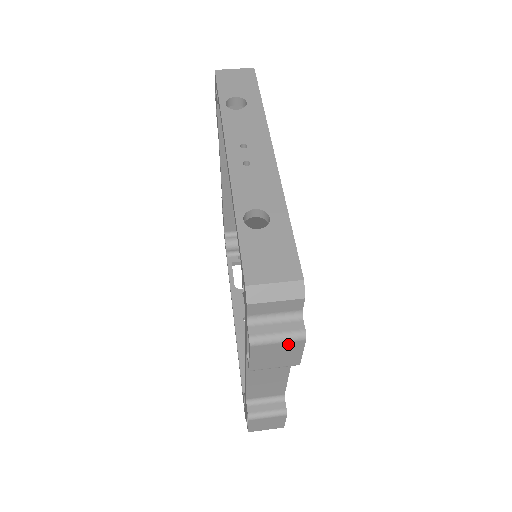
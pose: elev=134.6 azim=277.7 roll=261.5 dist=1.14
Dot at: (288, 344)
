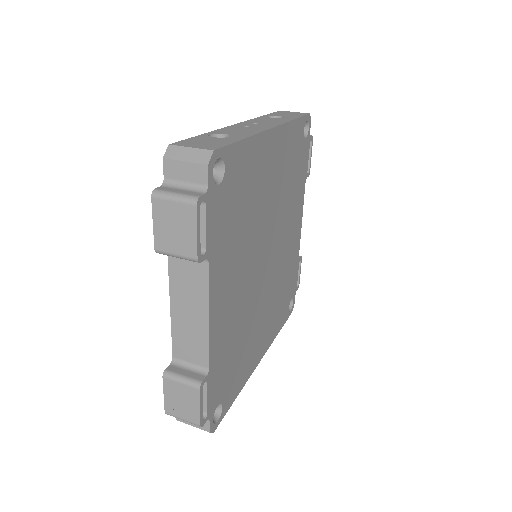
Dot at: (182, 207)
